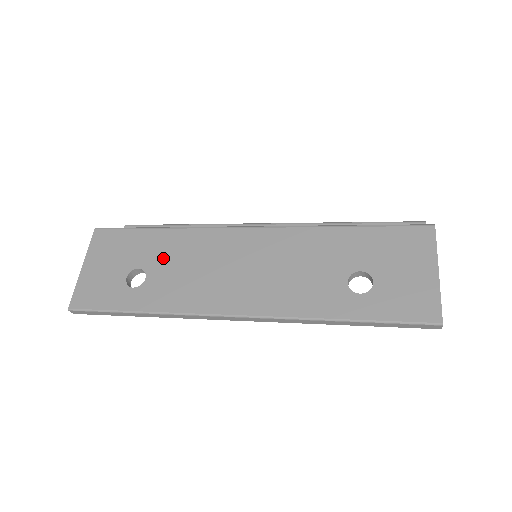
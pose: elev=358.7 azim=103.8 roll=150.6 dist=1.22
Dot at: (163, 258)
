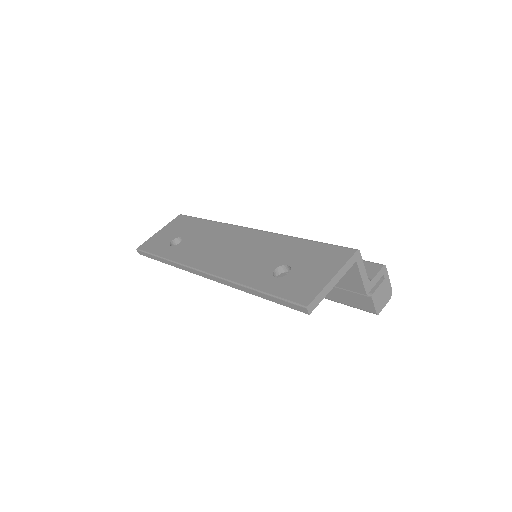
Dot at: (196, 235)
